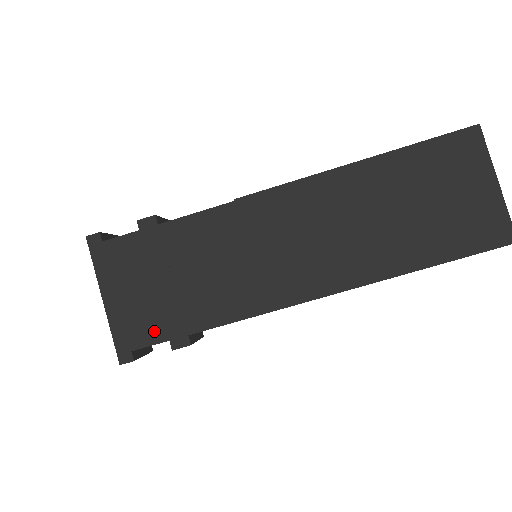
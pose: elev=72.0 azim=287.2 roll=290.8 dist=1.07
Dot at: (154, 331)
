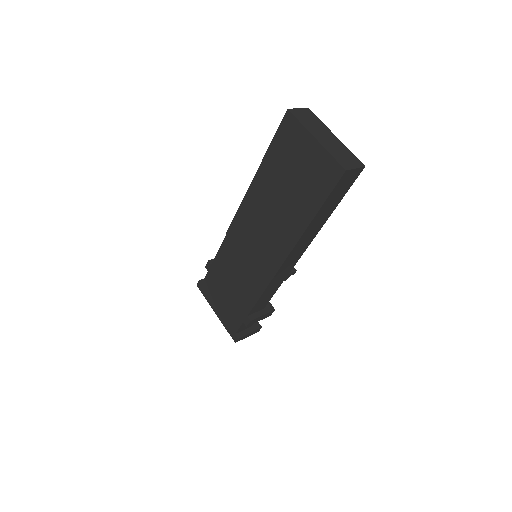
Dot at: (236, 320)
